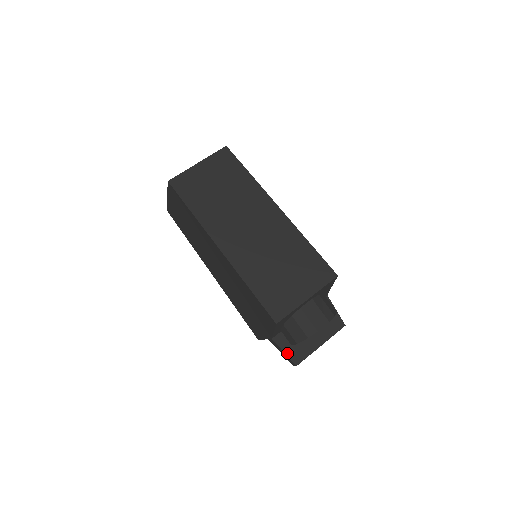
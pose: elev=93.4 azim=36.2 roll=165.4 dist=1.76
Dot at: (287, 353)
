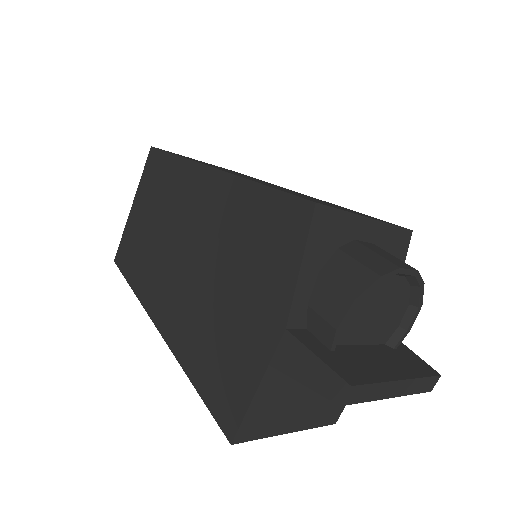
Dot at: (323, 359)
